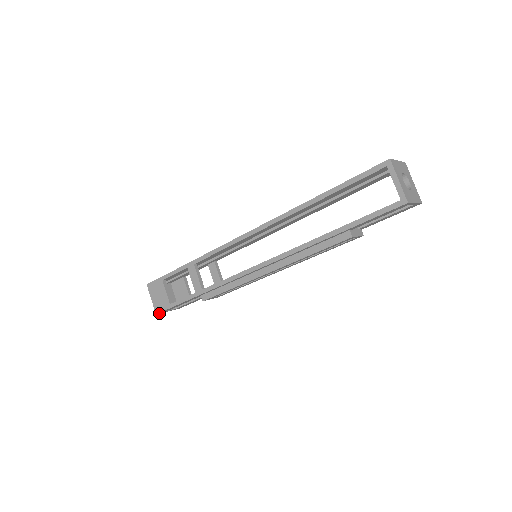
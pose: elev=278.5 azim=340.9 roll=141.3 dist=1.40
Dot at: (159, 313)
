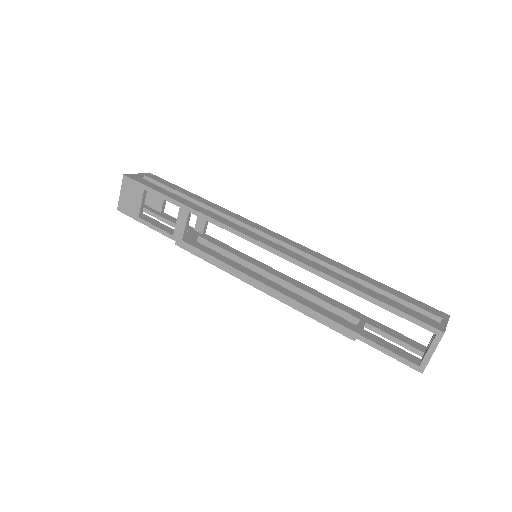
Dot at: (121, 209)
